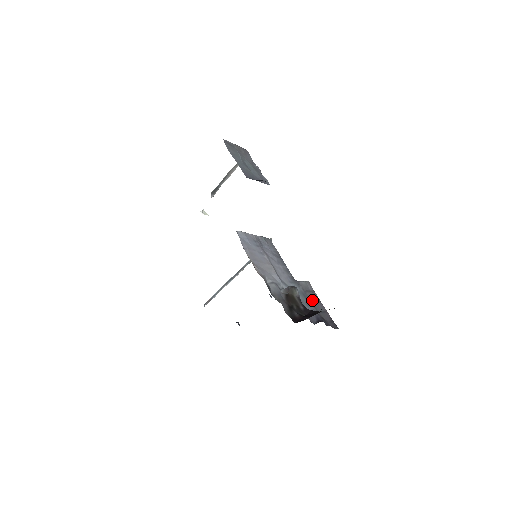
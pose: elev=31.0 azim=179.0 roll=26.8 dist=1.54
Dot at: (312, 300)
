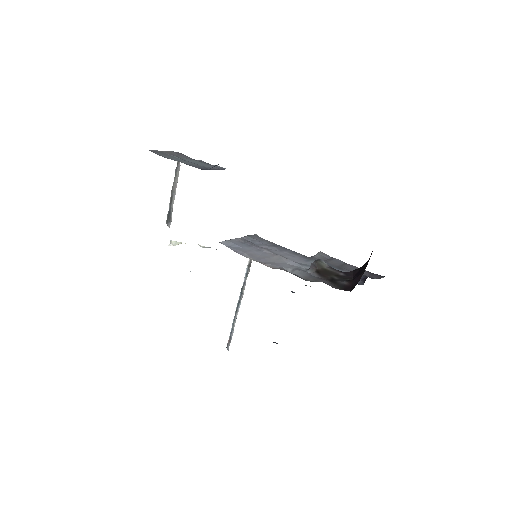
Dot at: (339, 266)
